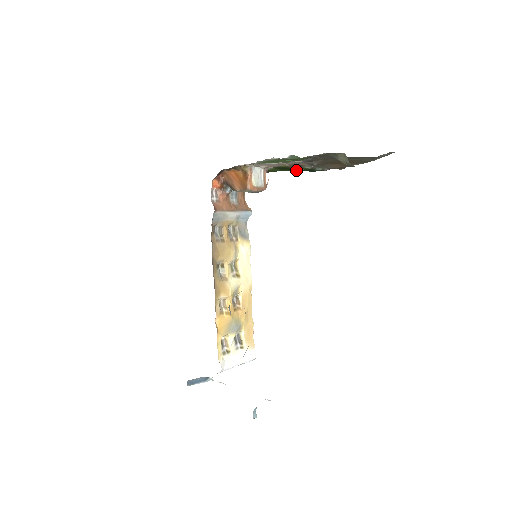
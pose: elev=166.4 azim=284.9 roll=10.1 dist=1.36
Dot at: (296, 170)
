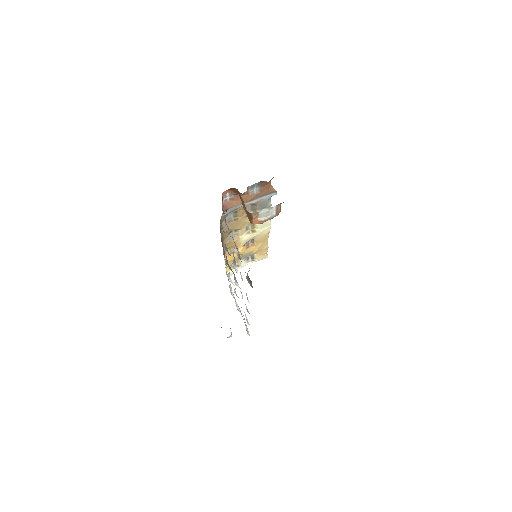
Dot at: occluded
